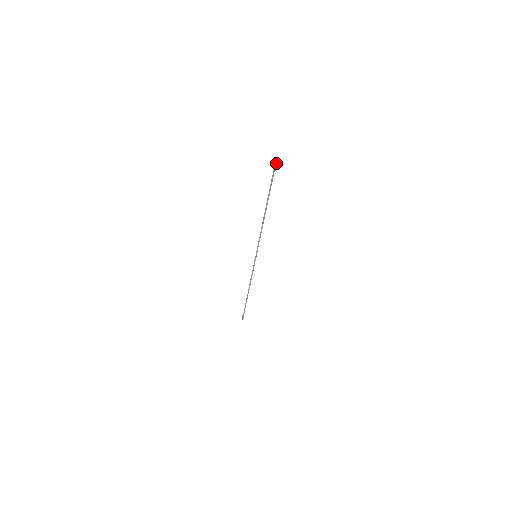
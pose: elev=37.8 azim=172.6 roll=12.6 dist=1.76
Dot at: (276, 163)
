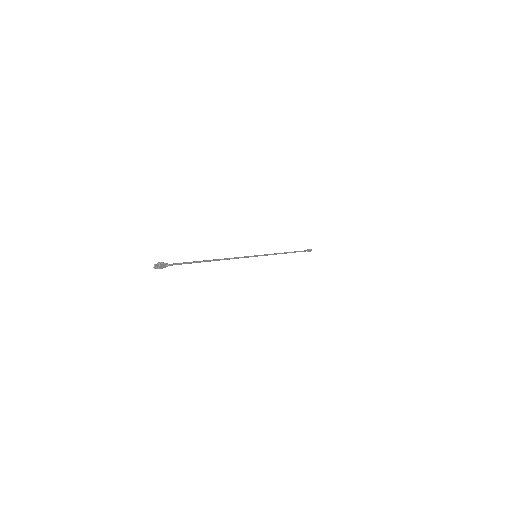
Dot at: (157, 268)
